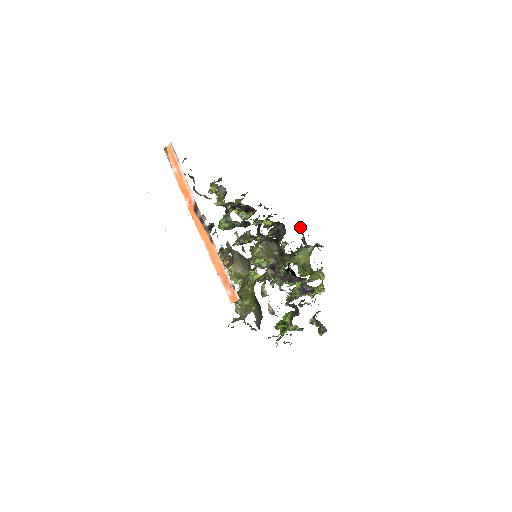
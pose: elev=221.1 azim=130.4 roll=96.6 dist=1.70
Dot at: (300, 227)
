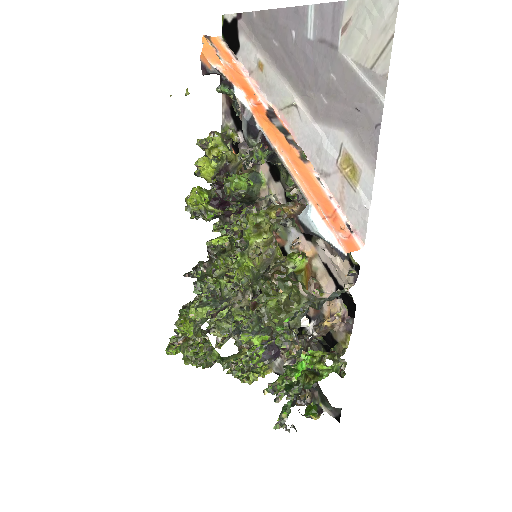
Dot at: occluded
